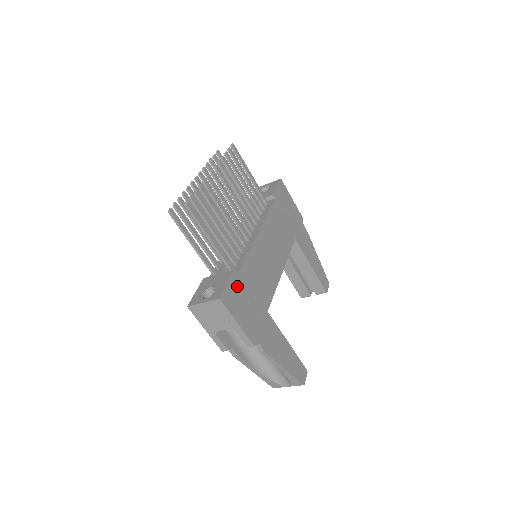
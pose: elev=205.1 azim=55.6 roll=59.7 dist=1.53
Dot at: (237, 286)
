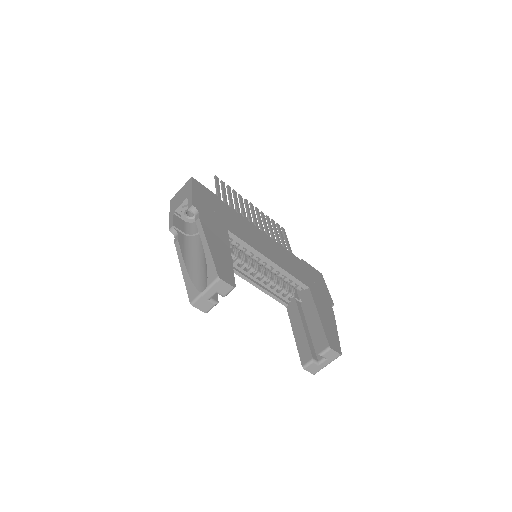
Dot at: (213, 197)
